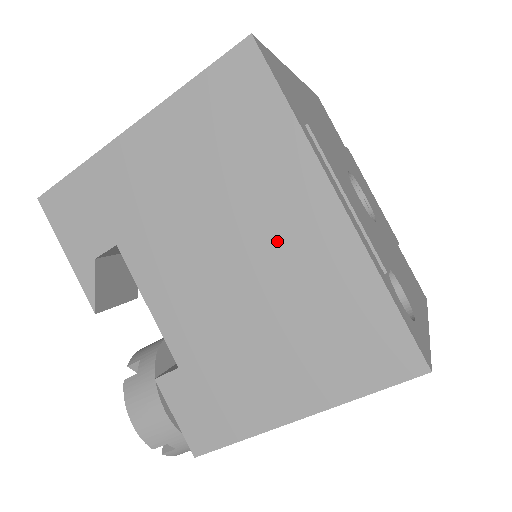
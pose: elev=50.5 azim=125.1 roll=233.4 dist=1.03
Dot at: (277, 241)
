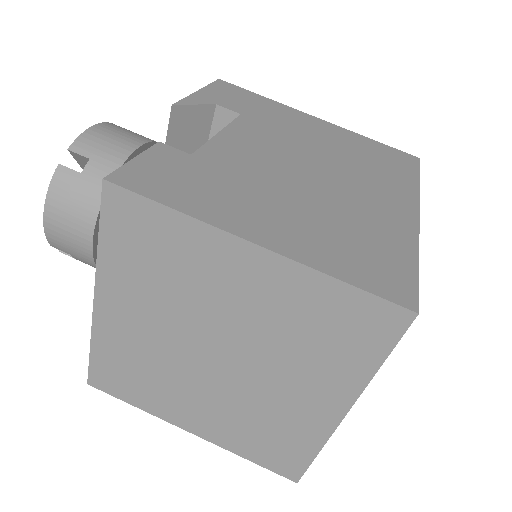
Dot at: (358, 190)
